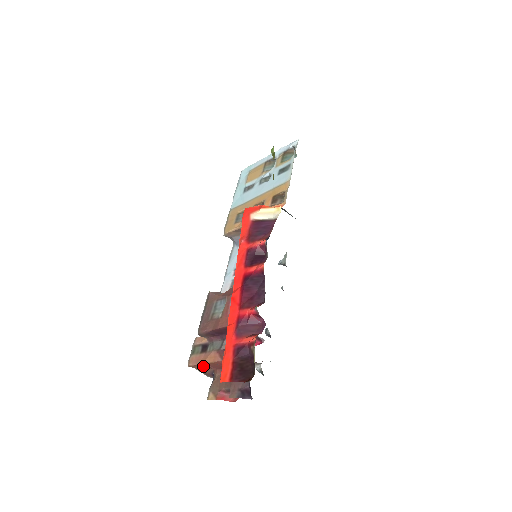
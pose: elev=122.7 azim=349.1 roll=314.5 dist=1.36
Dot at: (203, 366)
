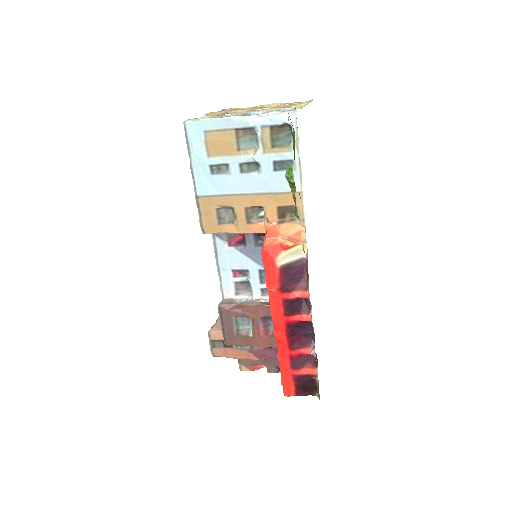
Dot at: occluded
